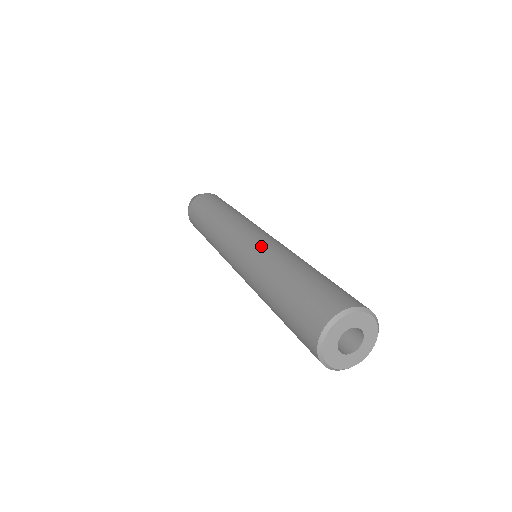
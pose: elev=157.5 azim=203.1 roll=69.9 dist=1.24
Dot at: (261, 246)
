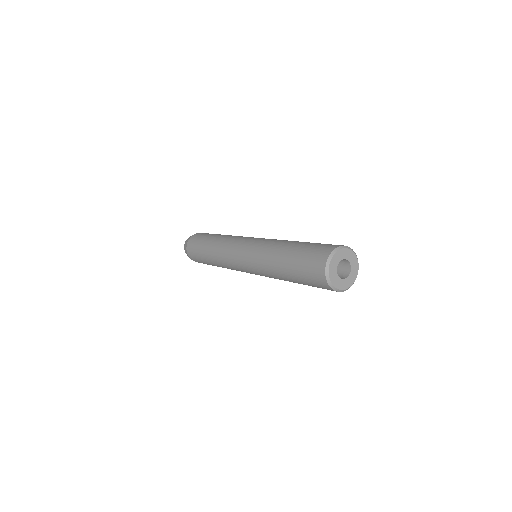
Dot at: (264, 240)
